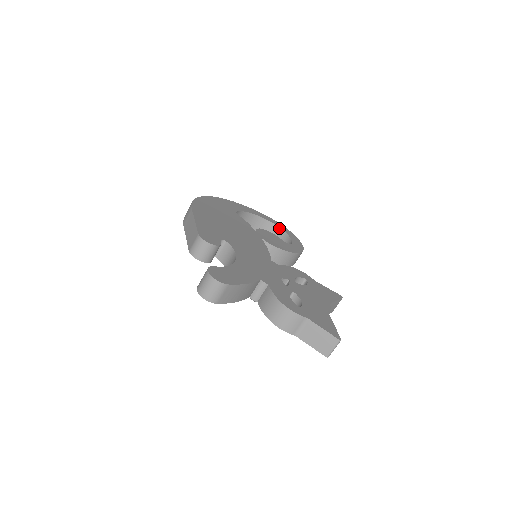
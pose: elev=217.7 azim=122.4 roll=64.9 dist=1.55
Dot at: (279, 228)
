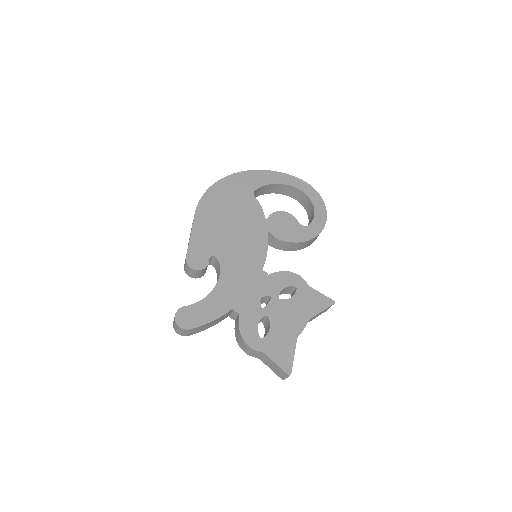
Dot at: (307, 196)
